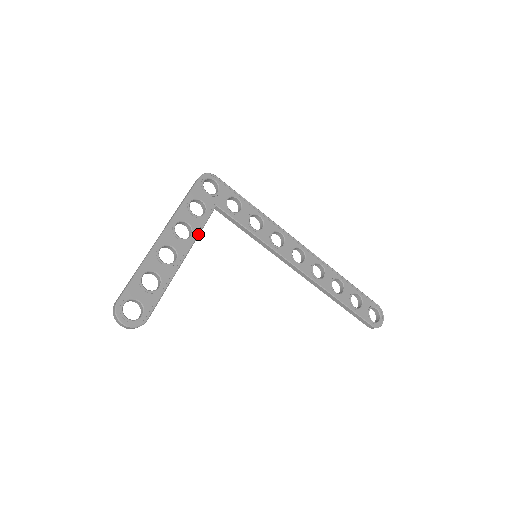
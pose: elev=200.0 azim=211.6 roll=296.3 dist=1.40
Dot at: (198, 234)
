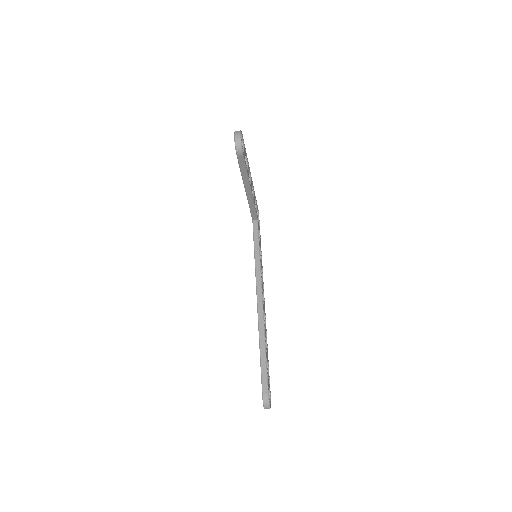
Dot at: (254, 203)
